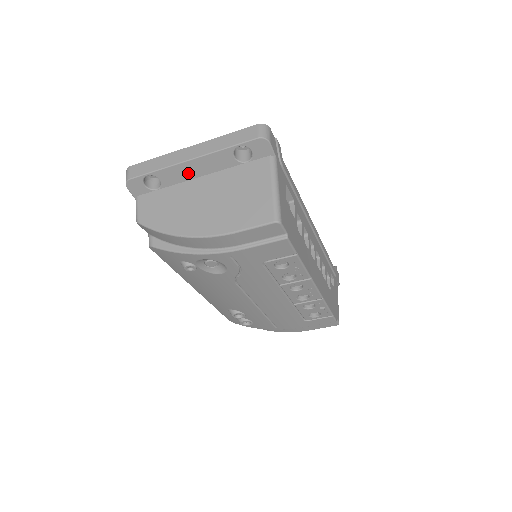
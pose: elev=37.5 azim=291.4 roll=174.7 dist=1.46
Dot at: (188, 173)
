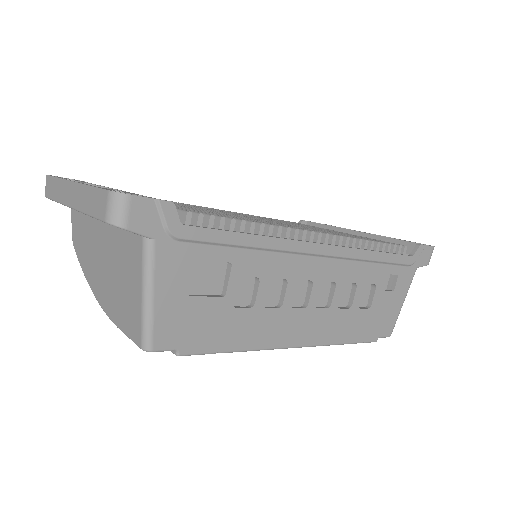
Dot at: occluded
